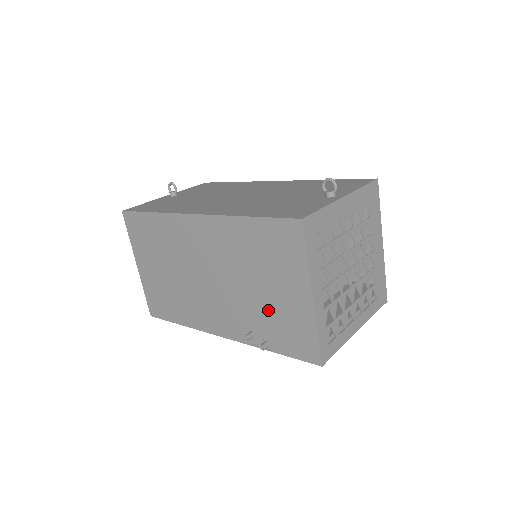
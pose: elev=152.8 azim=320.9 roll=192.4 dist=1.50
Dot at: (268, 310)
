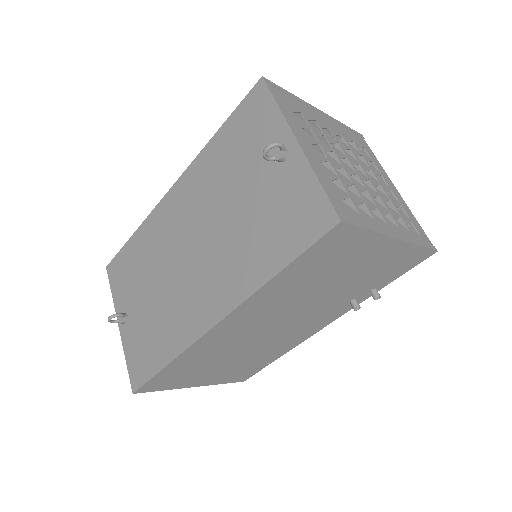
Dot at: (357, 282)
